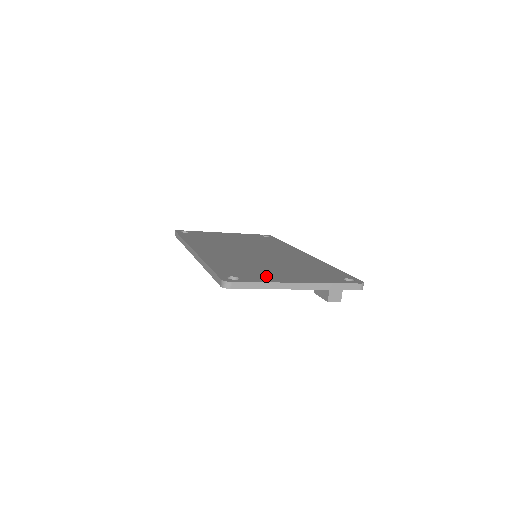
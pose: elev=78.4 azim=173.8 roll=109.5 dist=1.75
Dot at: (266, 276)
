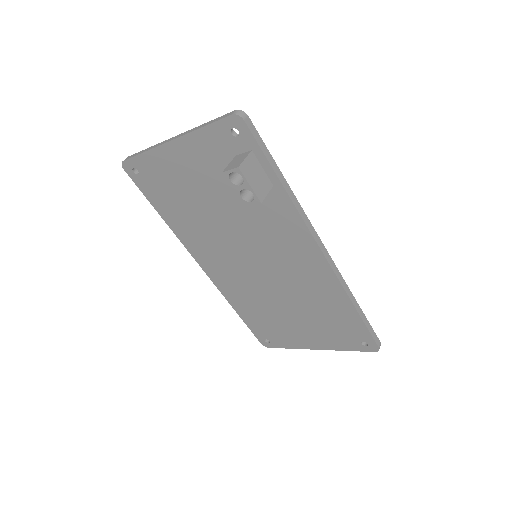
Dot at: occluded
